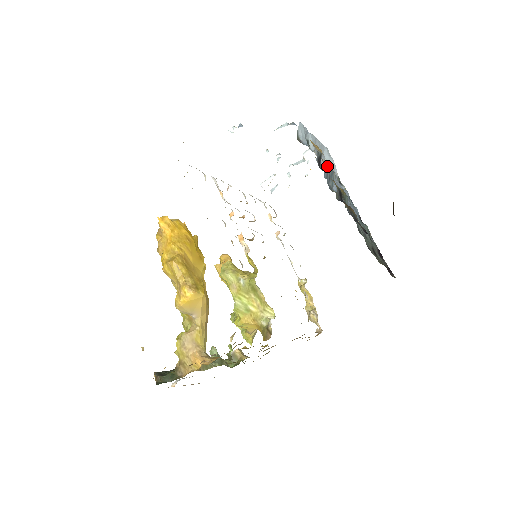
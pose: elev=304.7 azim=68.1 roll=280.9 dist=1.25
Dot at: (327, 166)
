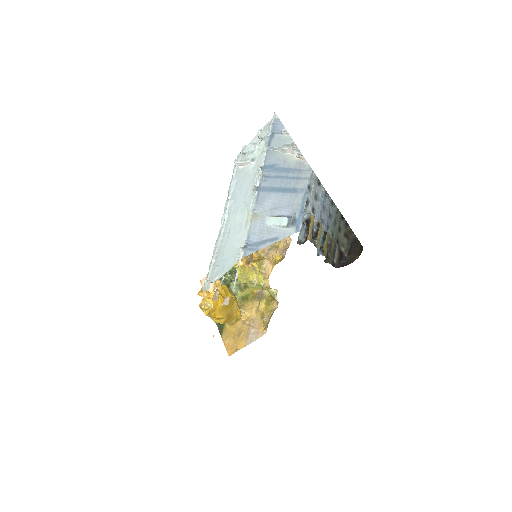
Dot at: (318, 238)
